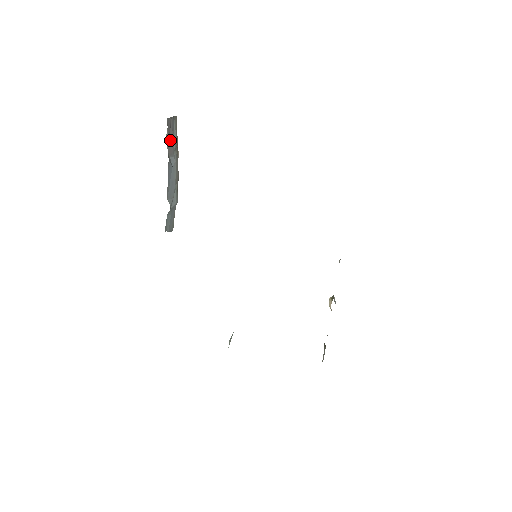
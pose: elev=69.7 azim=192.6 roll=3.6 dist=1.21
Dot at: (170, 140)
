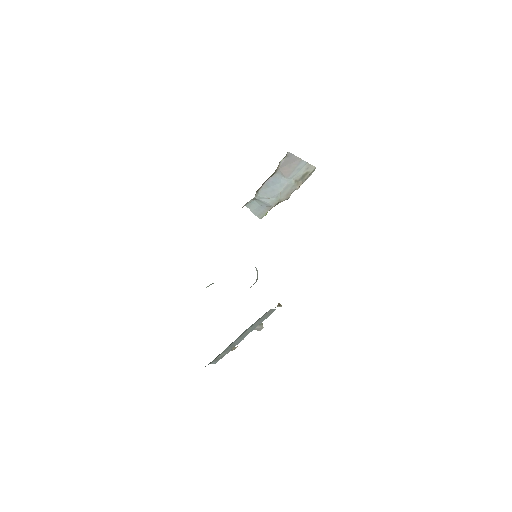
Dot at: (288, 167)
